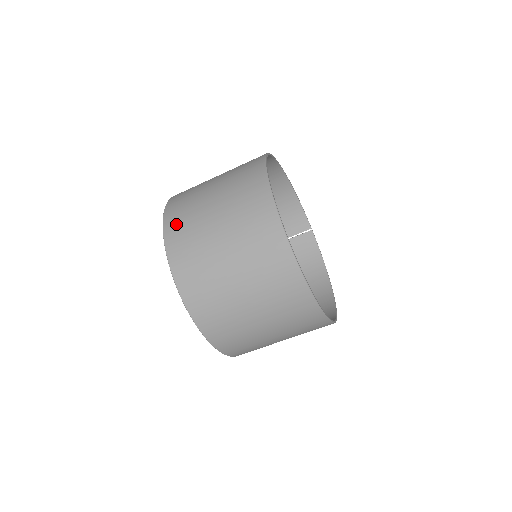
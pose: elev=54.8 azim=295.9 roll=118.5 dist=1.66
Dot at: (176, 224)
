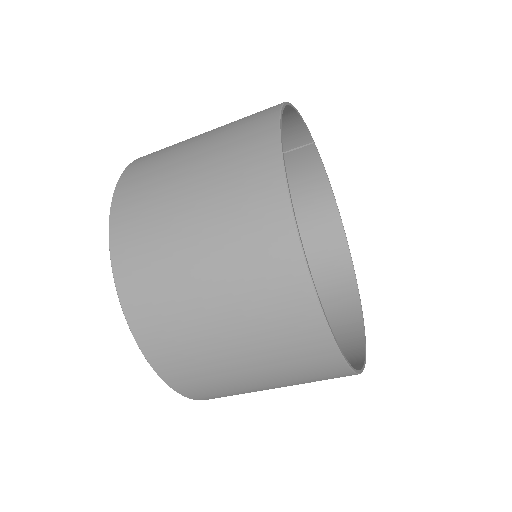
Dot at: (155, 333)
